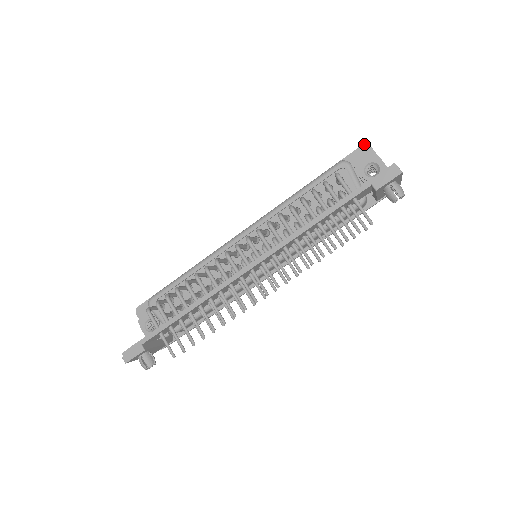
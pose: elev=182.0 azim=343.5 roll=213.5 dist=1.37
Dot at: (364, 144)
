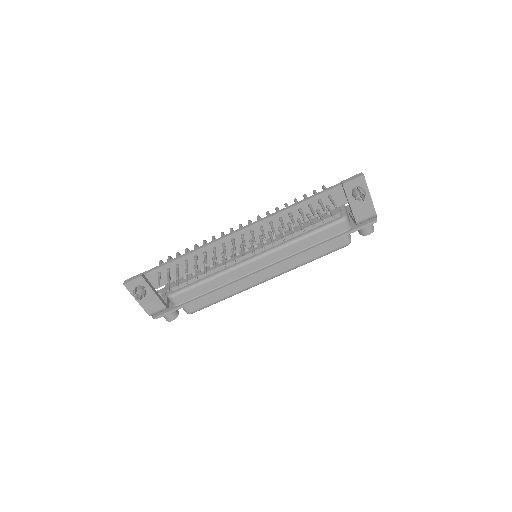
Dot at: occluded
